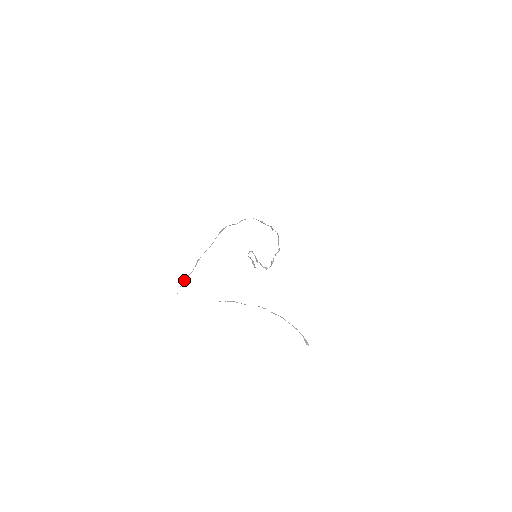
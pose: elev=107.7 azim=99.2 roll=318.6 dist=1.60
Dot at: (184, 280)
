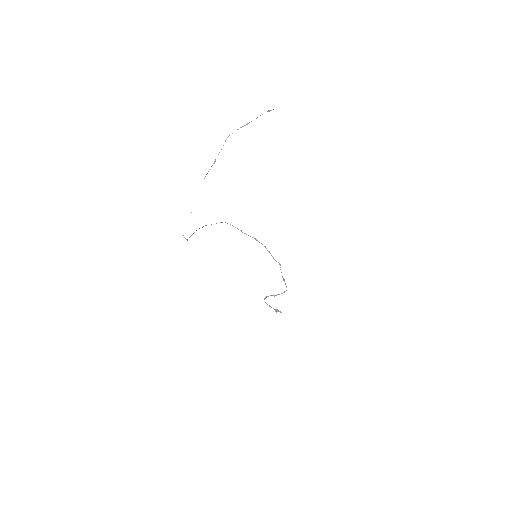
Dot at: (187, 240)
